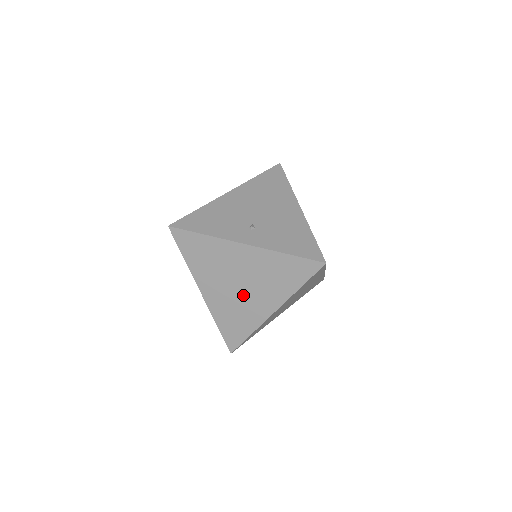
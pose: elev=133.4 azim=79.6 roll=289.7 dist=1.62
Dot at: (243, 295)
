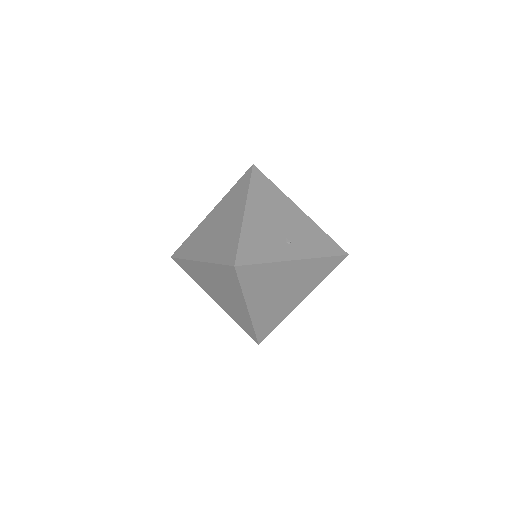
Dot at: (283, 298)
